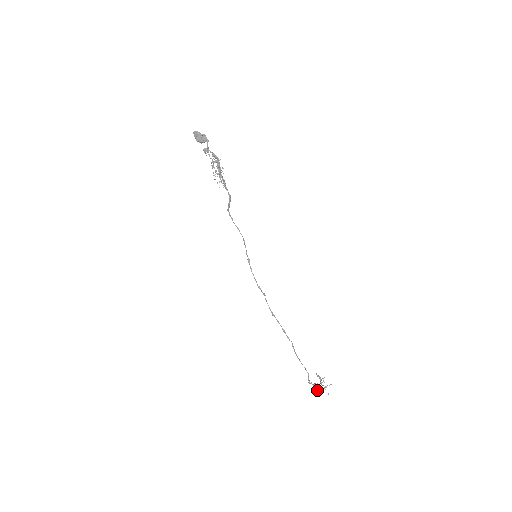
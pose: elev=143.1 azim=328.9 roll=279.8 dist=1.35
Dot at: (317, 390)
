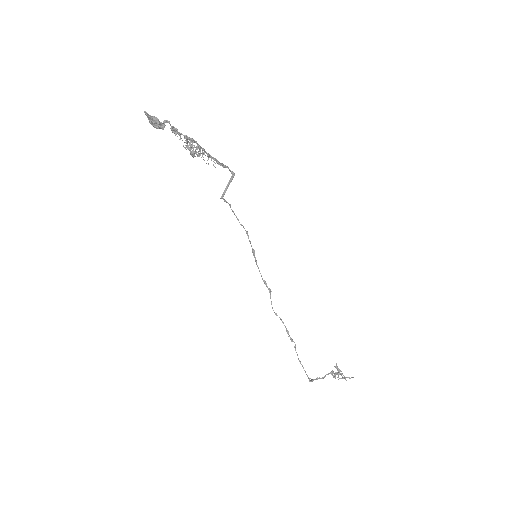
Dot at: (333, 377)
